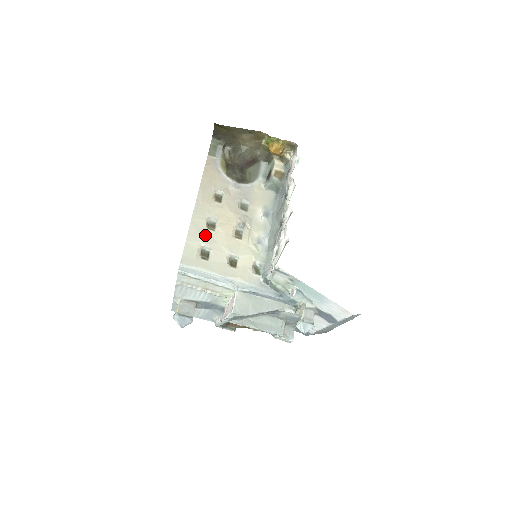
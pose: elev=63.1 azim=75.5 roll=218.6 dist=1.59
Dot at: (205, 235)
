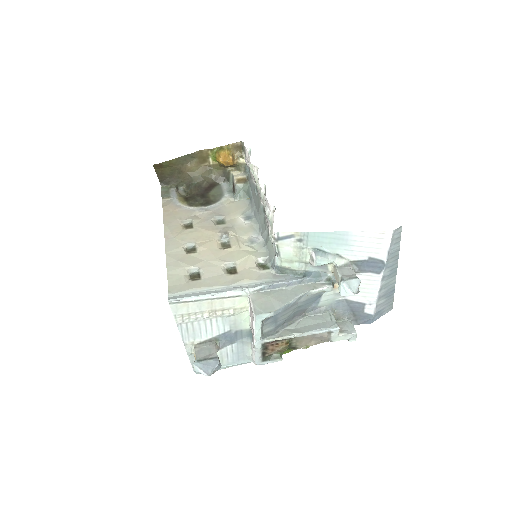
Dot at: (187, 260)
